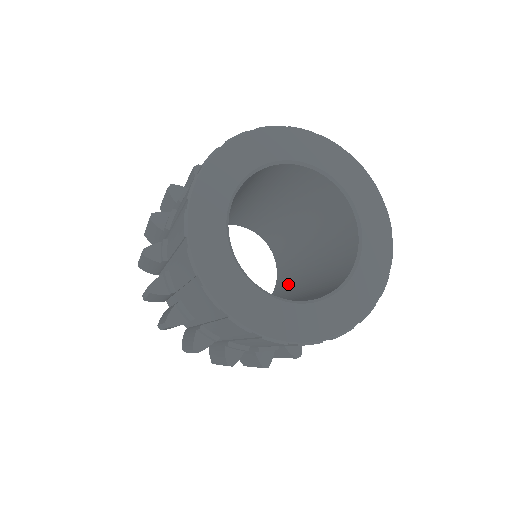
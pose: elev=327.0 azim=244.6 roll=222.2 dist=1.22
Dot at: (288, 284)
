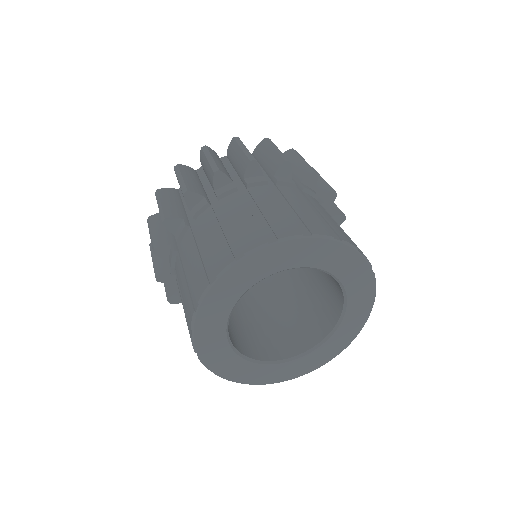
Dot at: occluded
